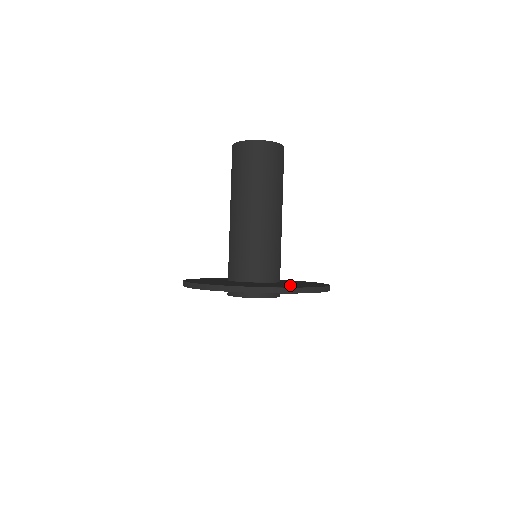
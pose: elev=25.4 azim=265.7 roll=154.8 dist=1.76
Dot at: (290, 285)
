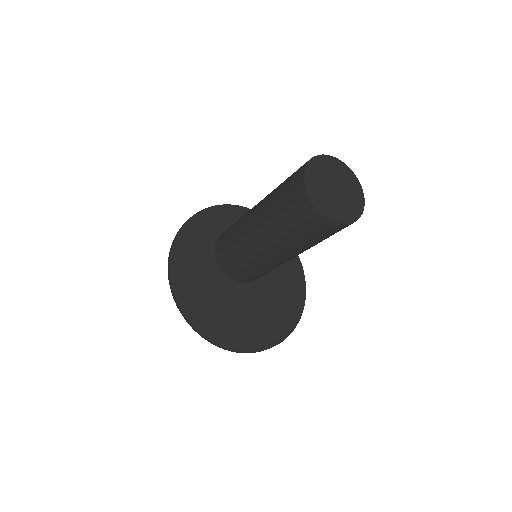
Dot at: (273, 316)
